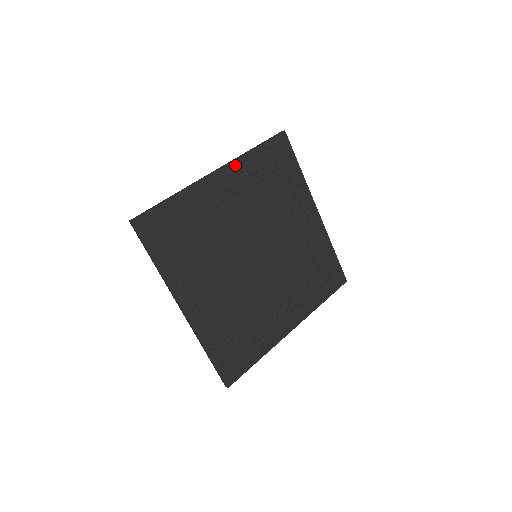
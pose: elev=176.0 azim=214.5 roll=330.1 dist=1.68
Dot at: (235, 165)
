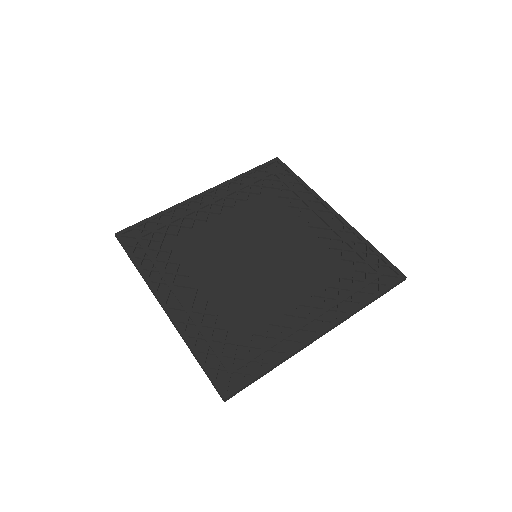
Dot at: (224, 188)
